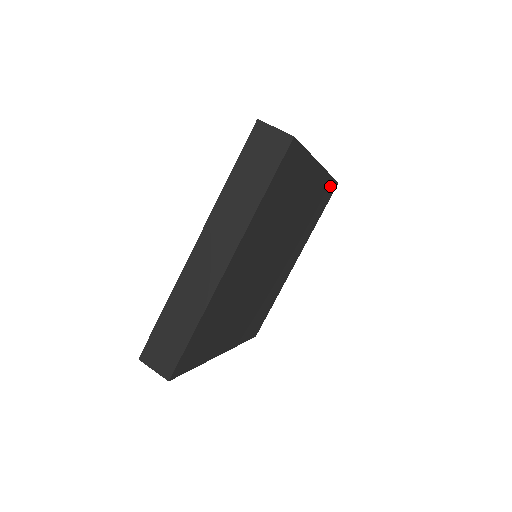
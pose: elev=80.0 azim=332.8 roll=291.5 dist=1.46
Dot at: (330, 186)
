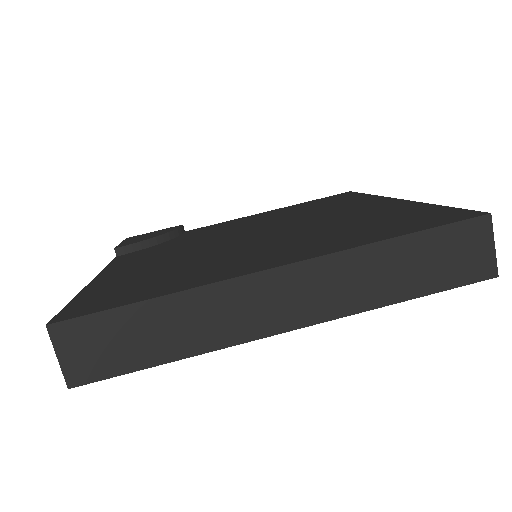
Dot at: occluded
